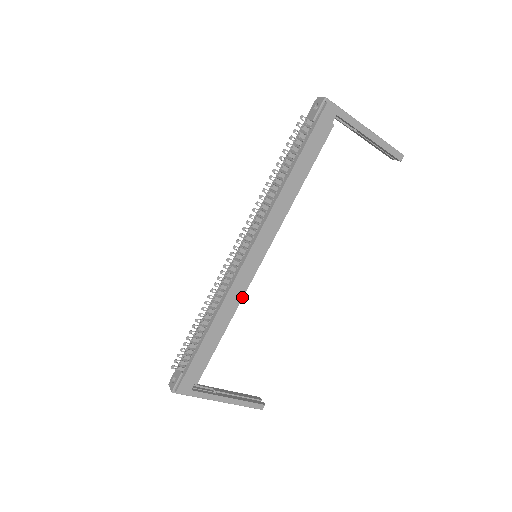
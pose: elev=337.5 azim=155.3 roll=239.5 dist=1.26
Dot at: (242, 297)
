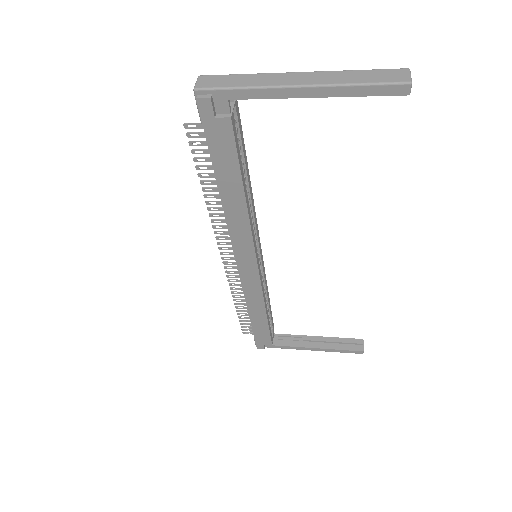
Dot at: (262, 292)
